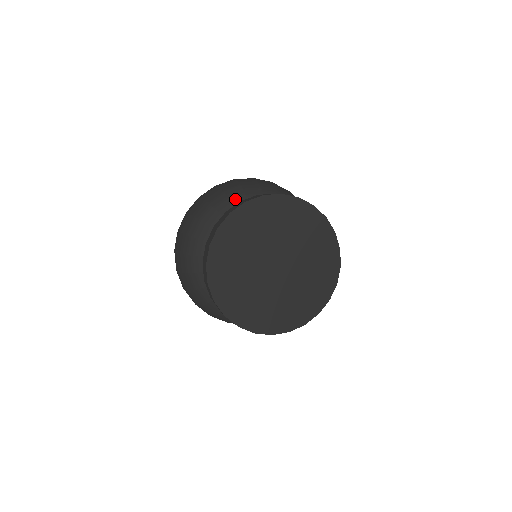
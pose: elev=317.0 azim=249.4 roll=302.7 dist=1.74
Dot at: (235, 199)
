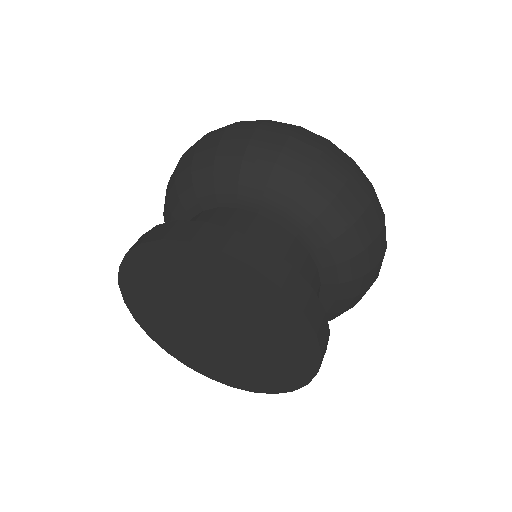
Dot at: (247, 182)
